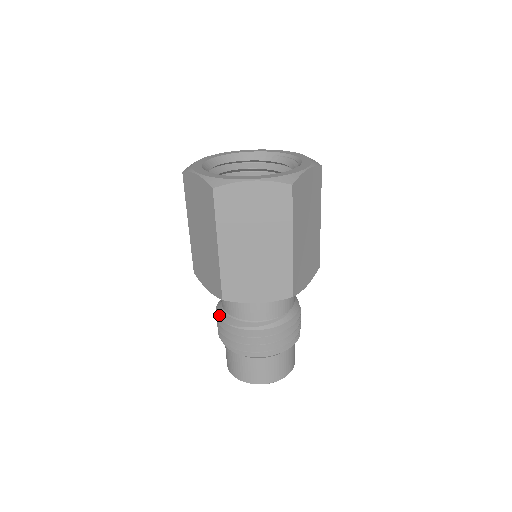
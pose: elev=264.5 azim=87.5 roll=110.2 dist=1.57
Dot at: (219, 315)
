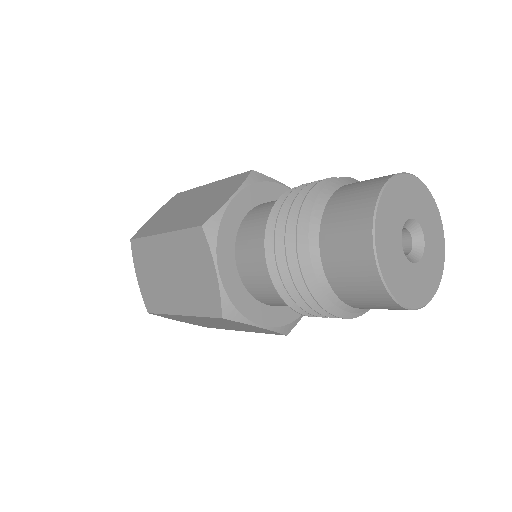
Dot at: (269, 275)
